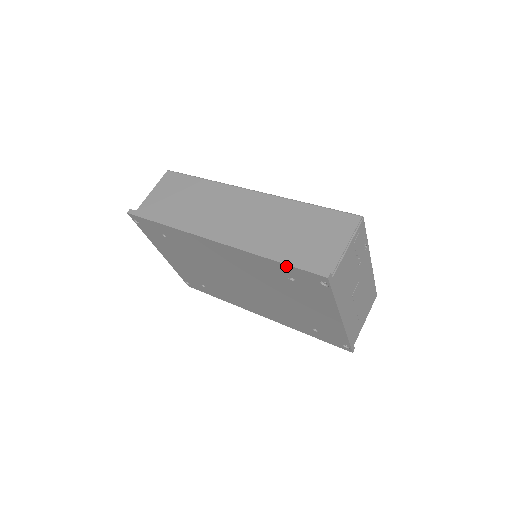
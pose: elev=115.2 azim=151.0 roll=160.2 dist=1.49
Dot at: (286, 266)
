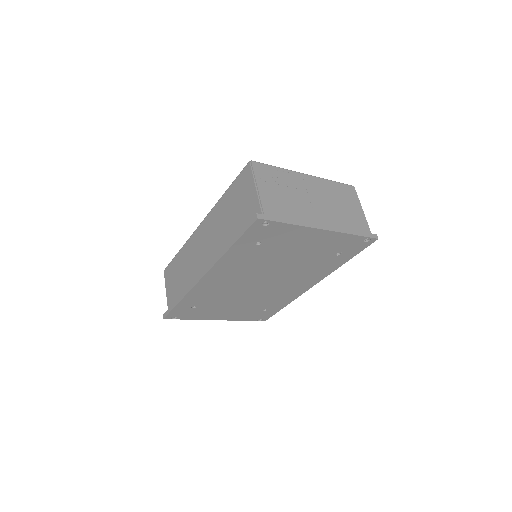
Dot at: (239, 241)
